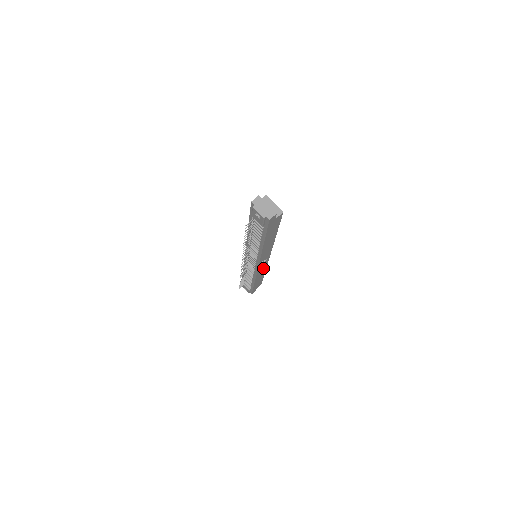
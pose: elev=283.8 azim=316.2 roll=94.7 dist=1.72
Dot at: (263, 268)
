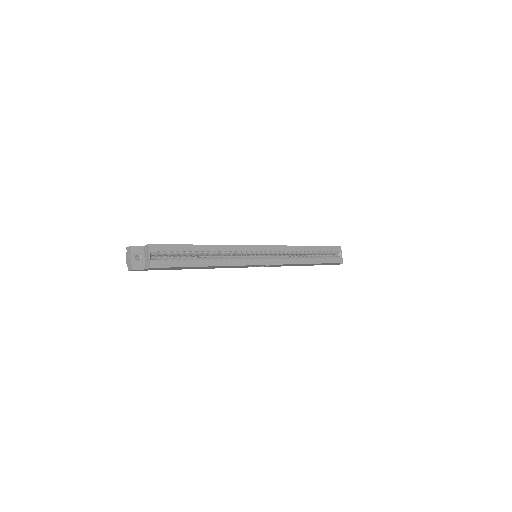
Dot at: (281, 265)
